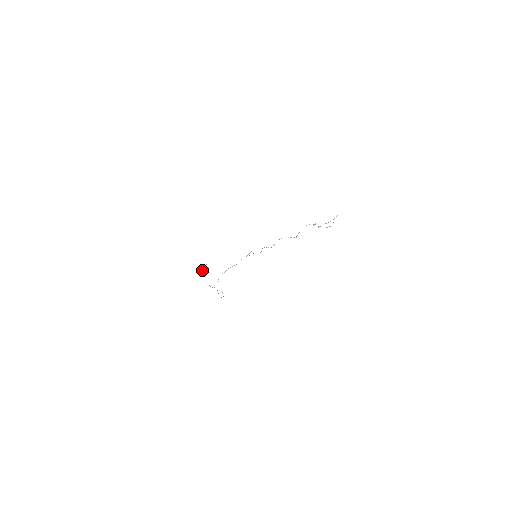
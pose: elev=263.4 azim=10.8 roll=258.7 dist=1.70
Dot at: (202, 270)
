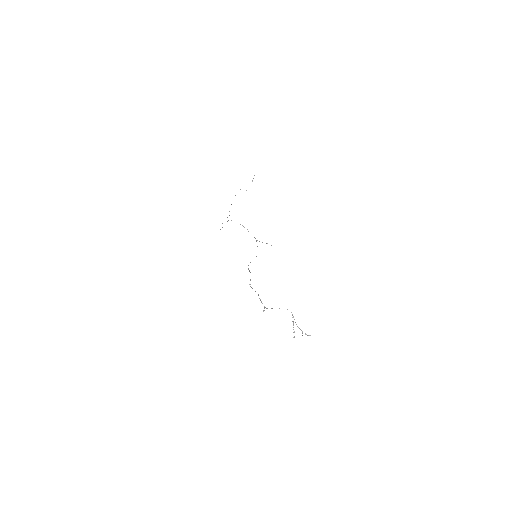
Dot at: occluded
